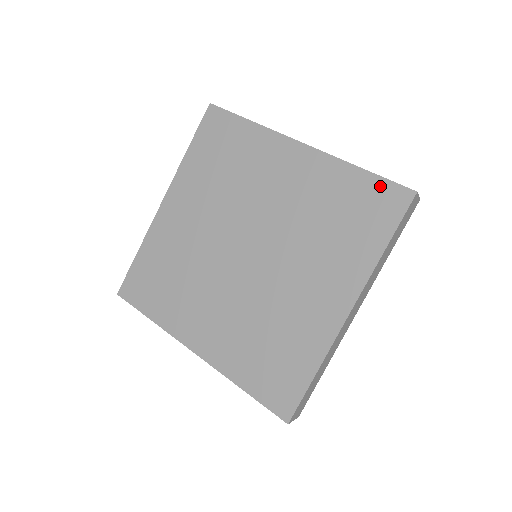
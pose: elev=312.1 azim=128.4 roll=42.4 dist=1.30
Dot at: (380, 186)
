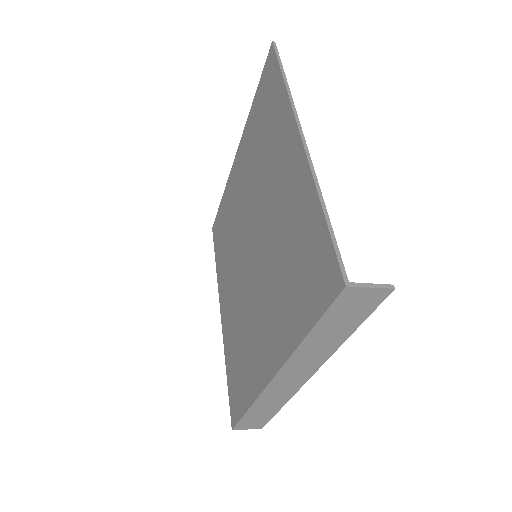
Dot at: (325, 248)
